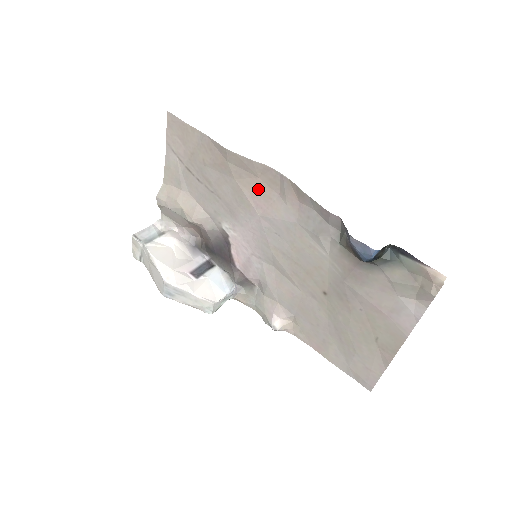
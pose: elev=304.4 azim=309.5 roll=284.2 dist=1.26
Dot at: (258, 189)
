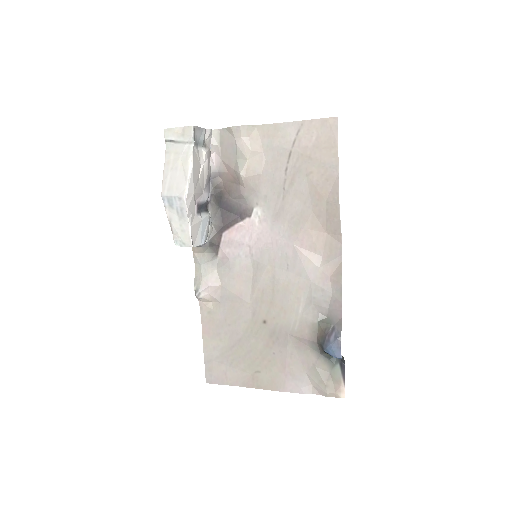
Dot at: (317, 236)
